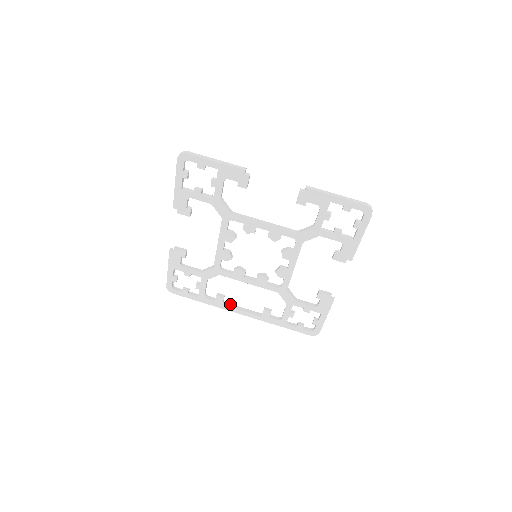
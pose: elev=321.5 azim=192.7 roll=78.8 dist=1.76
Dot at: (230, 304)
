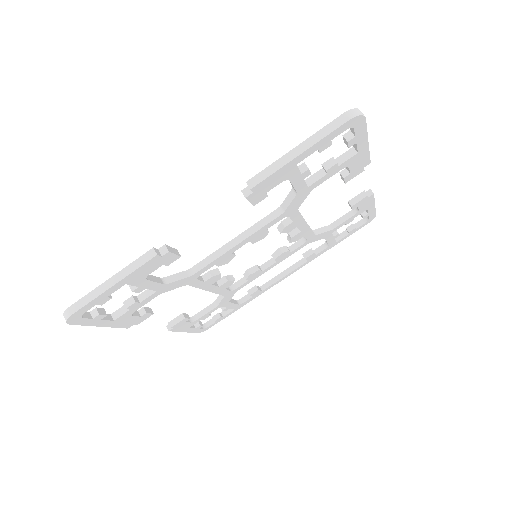
Dot at: (267, 282)
